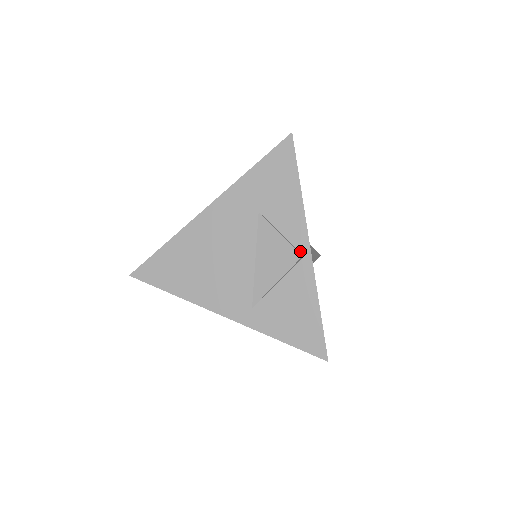
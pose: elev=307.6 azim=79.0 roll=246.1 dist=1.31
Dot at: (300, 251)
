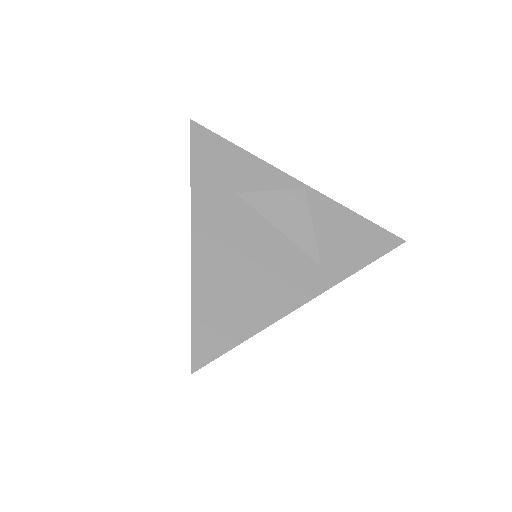
Dot at: (297, 190)
